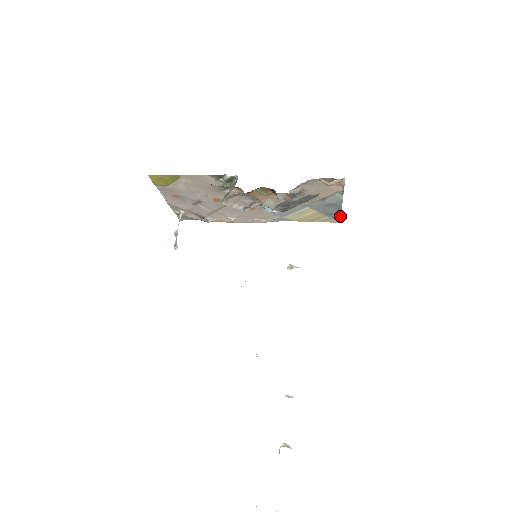
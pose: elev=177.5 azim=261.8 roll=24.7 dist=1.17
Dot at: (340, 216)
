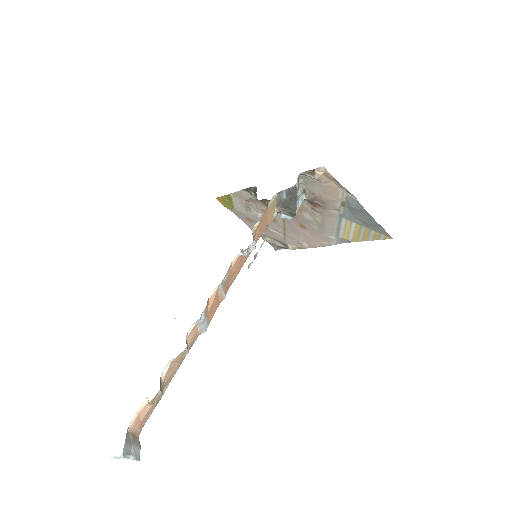
Dot at: (382, 228)
